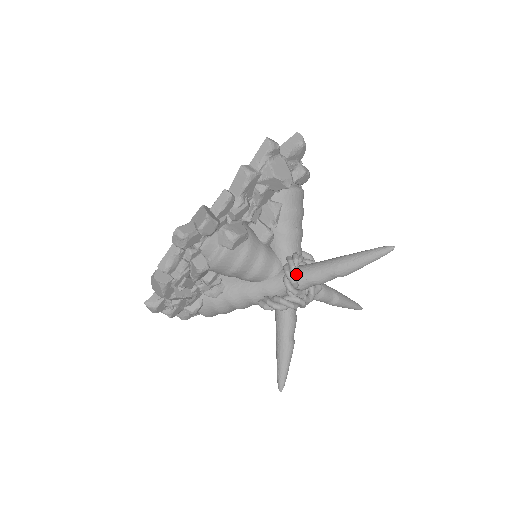
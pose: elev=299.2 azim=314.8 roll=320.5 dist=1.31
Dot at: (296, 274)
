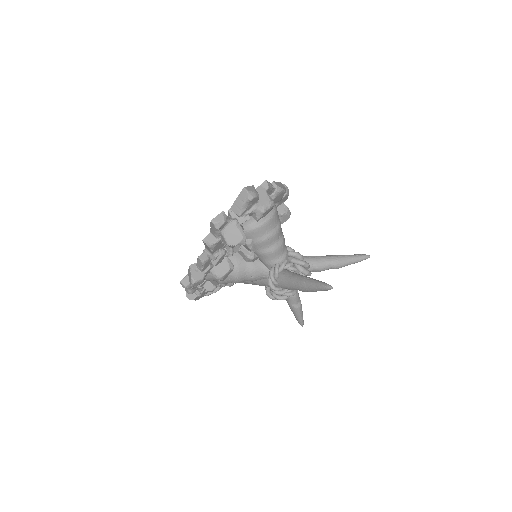
Dot at: (277, 284)
